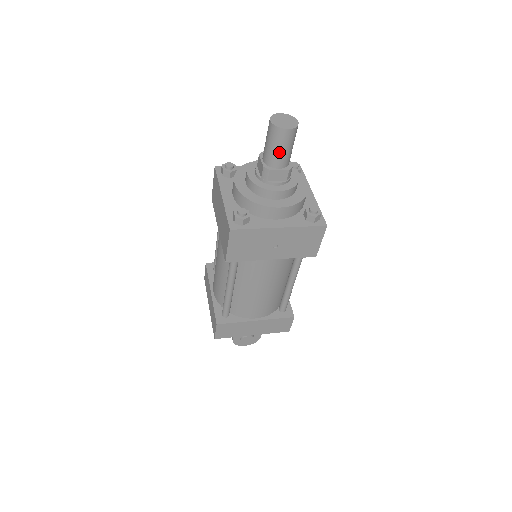
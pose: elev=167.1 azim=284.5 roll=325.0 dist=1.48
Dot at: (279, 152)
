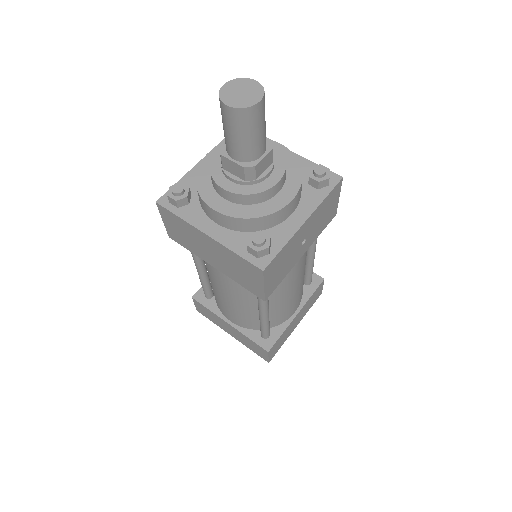
Dot at: (257, 137)
